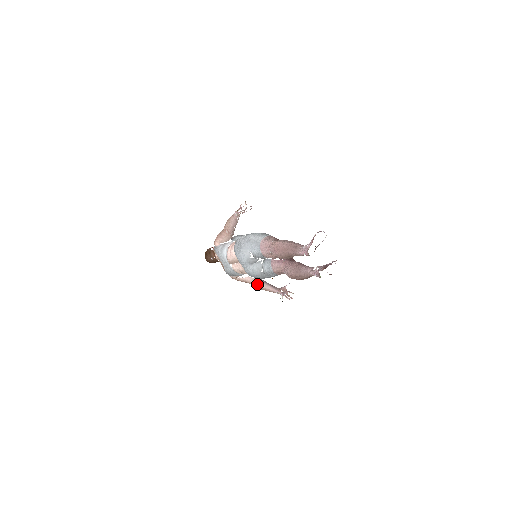
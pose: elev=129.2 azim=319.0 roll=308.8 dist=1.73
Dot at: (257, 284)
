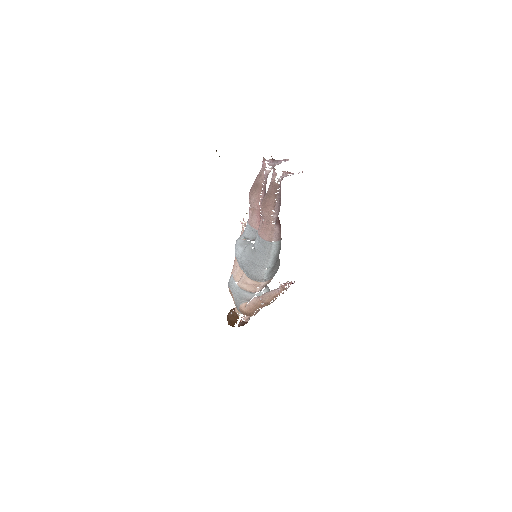
Dot at: (262, 297)
